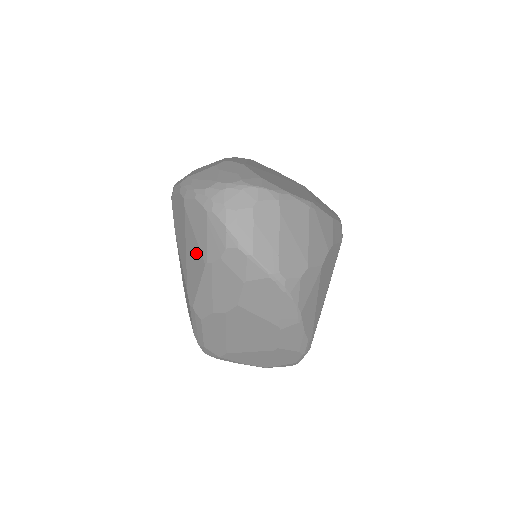
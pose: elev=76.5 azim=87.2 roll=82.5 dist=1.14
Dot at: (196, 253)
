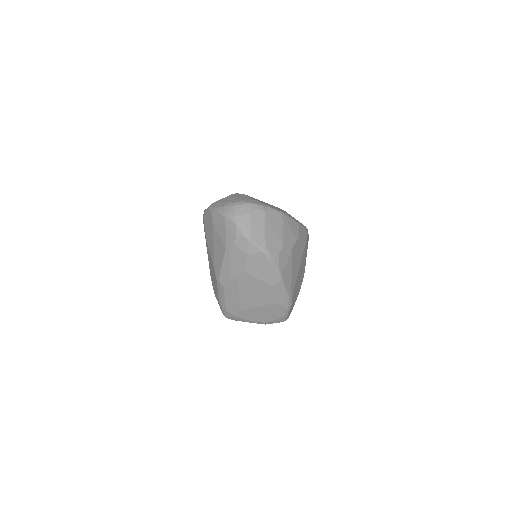
Dot at: (220, 244)
